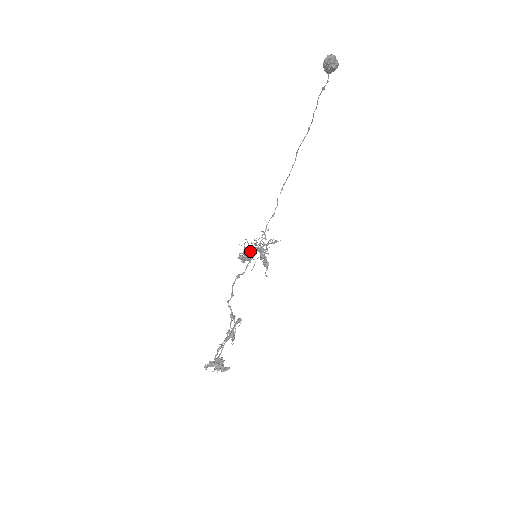
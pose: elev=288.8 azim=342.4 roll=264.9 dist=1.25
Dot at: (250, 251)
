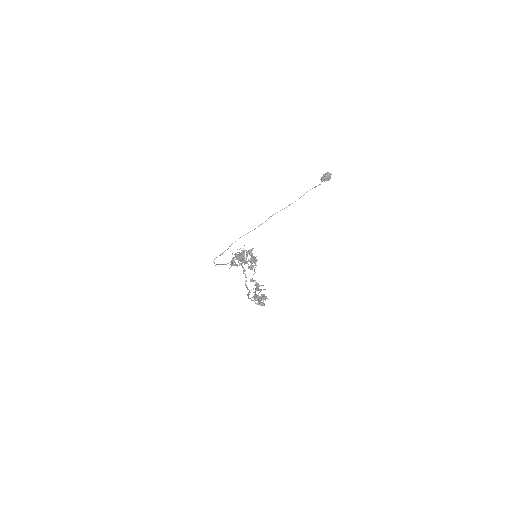
Dot at: occluded
